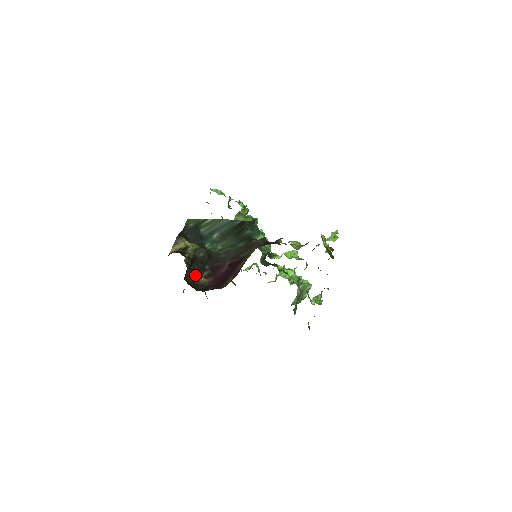
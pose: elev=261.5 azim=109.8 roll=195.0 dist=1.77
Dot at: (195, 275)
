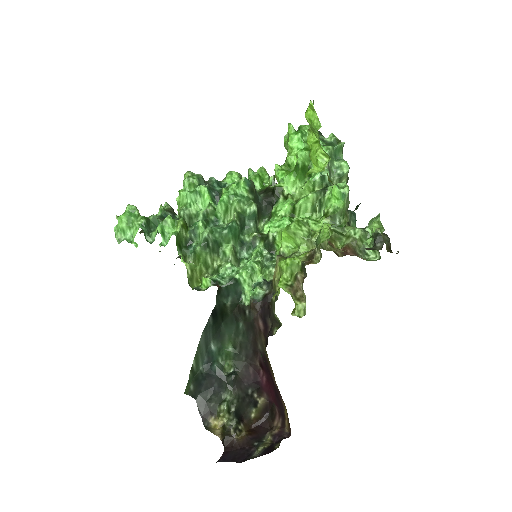
Dot at: (252, 412)
